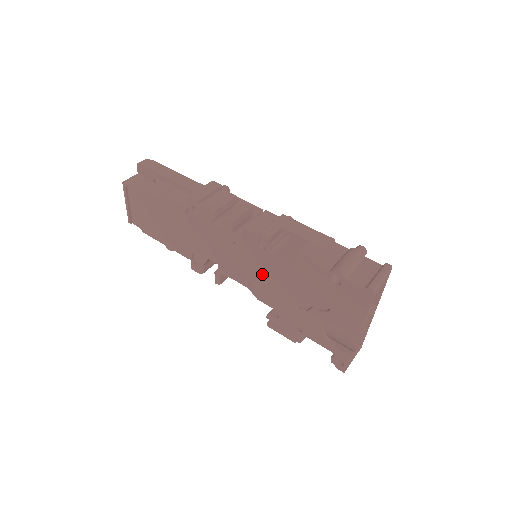
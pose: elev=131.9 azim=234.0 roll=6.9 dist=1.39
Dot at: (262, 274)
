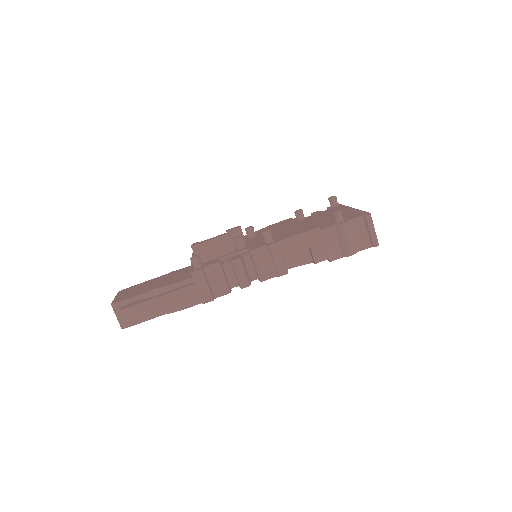
Dot at: occluded
